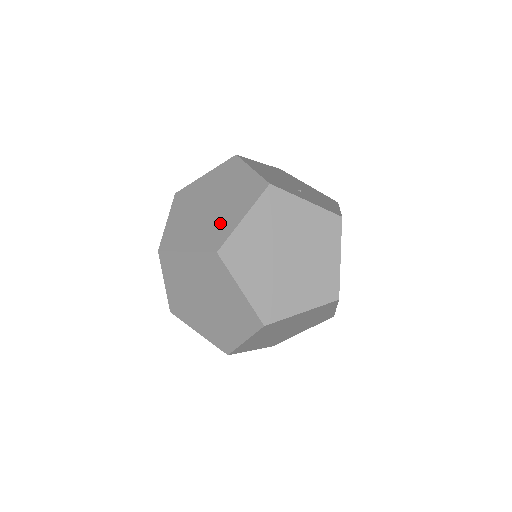
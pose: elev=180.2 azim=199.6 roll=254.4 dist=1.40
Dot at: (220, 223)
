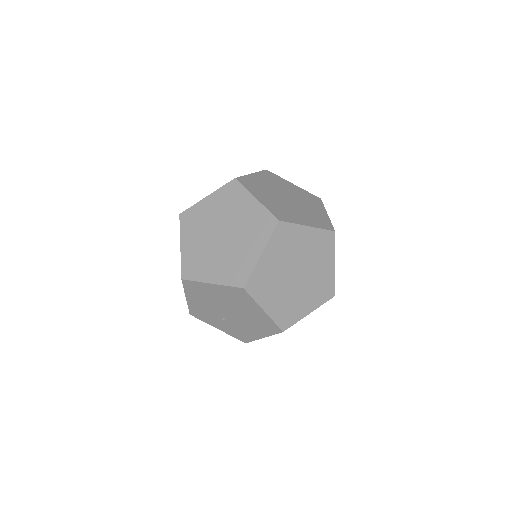
Dot at: occluded
